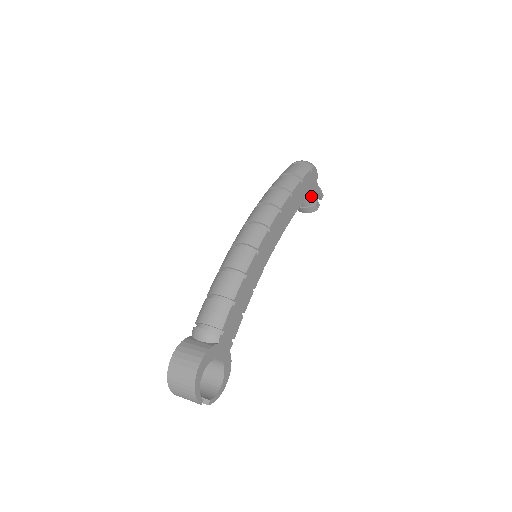
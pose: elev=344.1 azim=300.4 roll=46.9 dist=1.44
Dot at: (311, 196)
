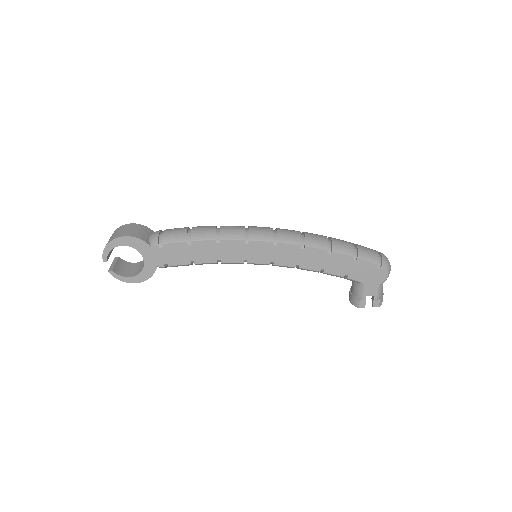
Dot at: (361, 288)
